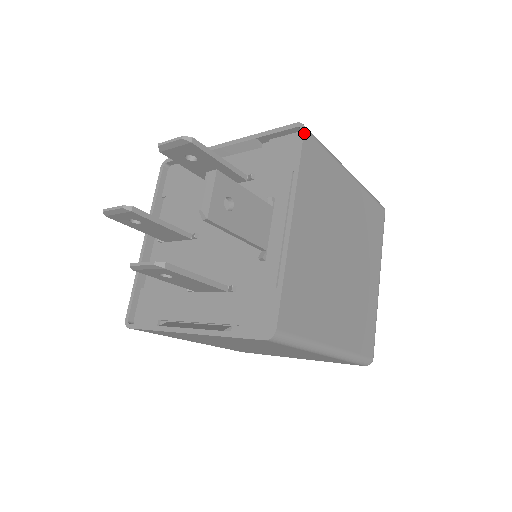
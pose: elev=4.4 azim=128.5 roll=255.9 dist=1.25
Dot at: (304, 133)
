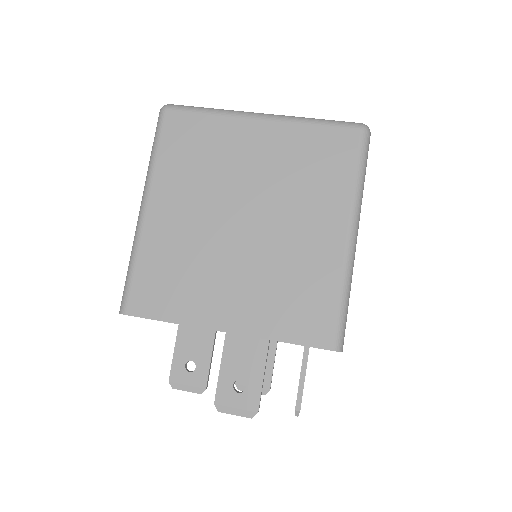
Dot at: (342, 351)
